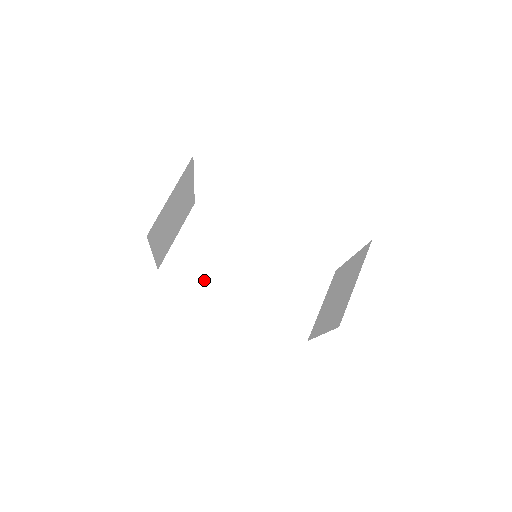
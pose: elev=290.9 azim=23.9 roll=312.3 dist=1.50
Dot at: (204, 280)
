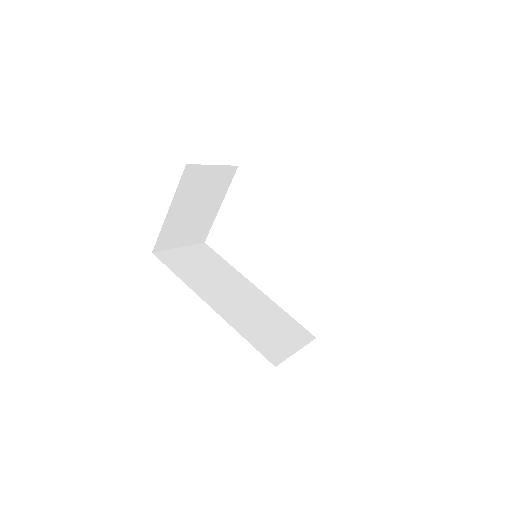
Dot at: (190, 279)
